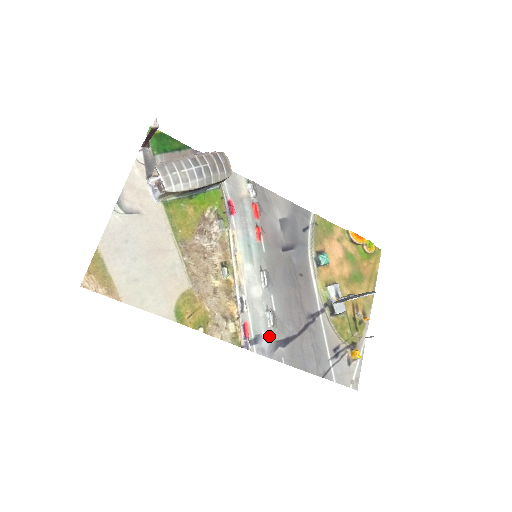
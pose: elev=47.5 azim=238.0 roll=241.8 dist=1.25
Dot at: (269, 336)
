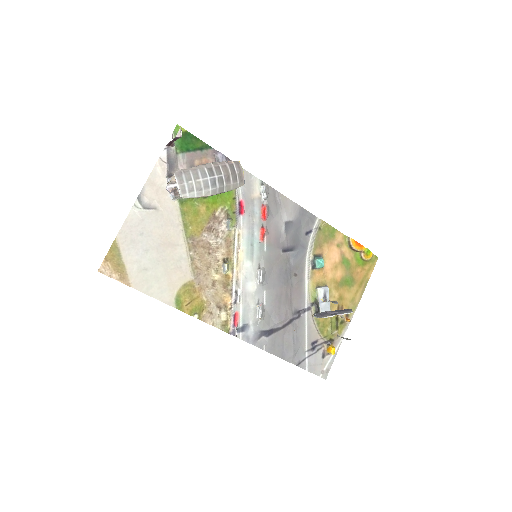
Dot at: (256, 326)
